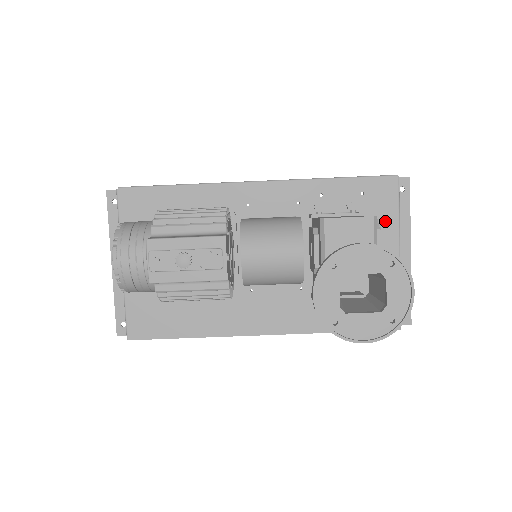
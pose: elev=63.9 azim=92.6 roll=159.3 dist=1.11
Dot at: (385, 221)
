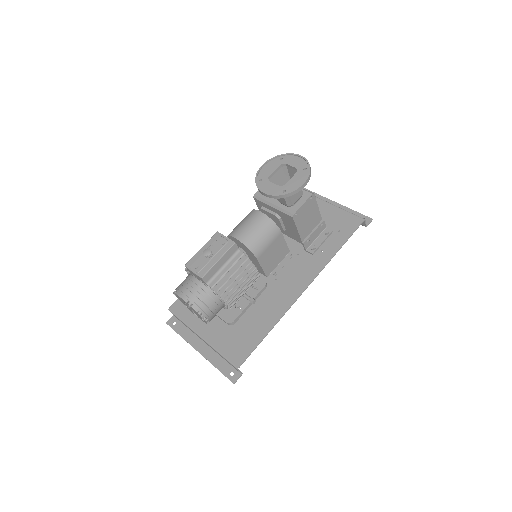
Dot at: occluded
